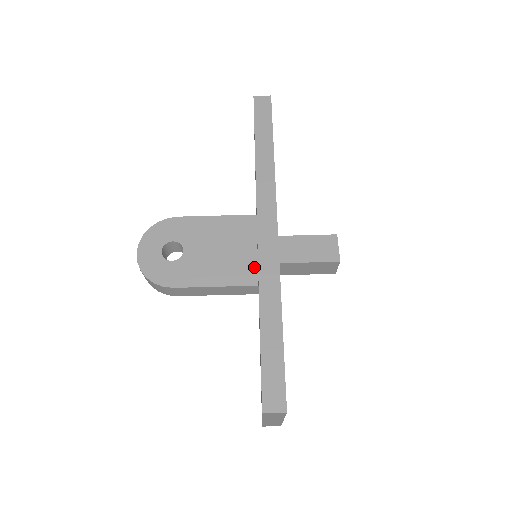
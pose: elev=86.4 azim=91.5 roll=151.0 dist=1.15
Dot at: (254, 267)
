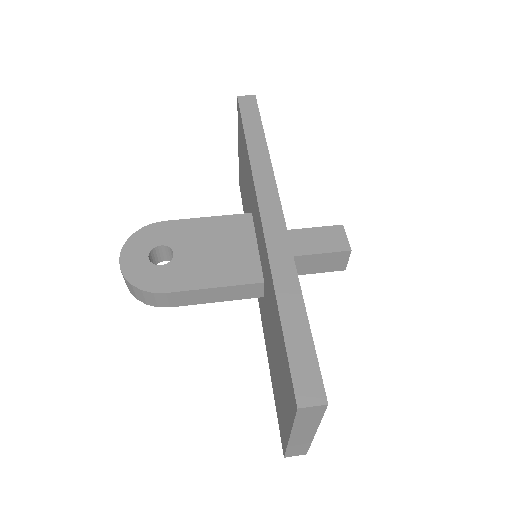
Dot at: (257, 264)
